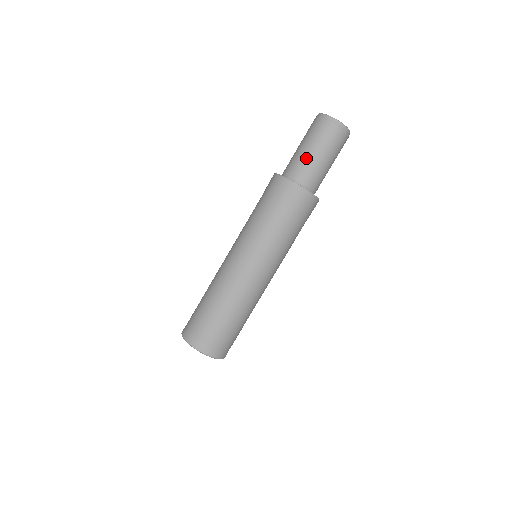
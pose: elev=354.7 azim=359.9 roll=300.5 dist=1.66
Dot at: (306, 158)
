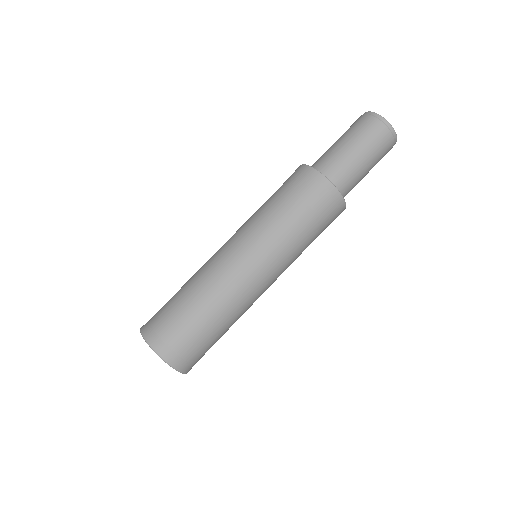
Dot at: (330, 149)
